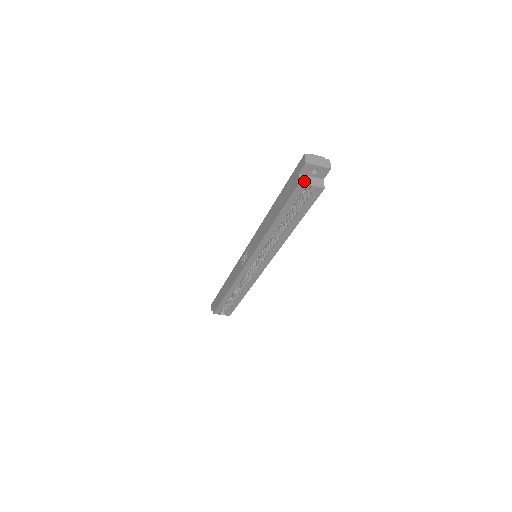
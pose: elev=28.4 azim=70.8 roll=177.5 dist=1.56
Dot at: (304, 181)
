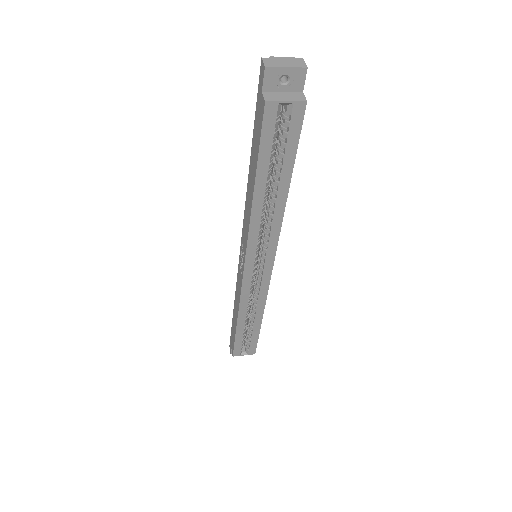
Dot at: (272, 98)
